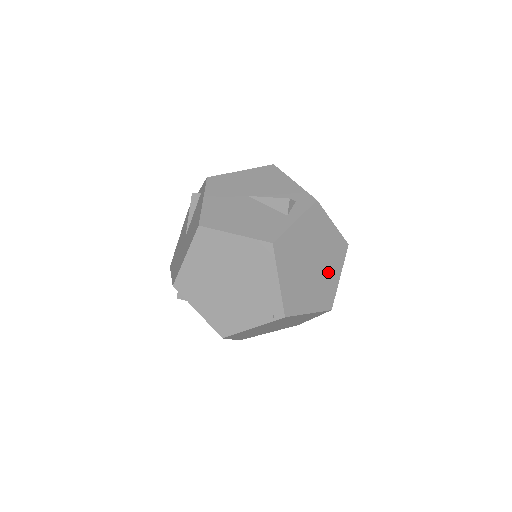
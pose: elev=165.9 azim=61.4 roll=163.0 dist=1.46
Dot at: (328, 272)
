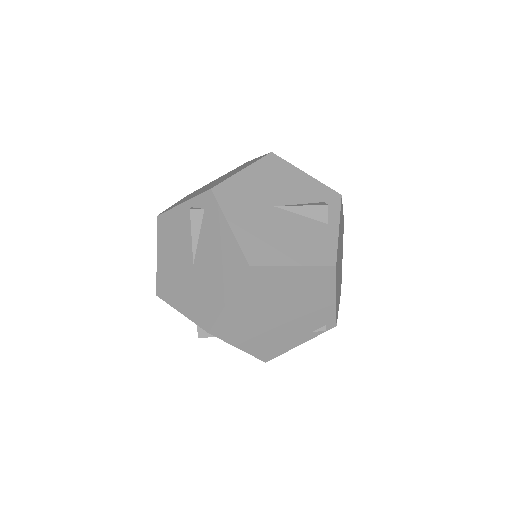
Dot at: (341, 259)
